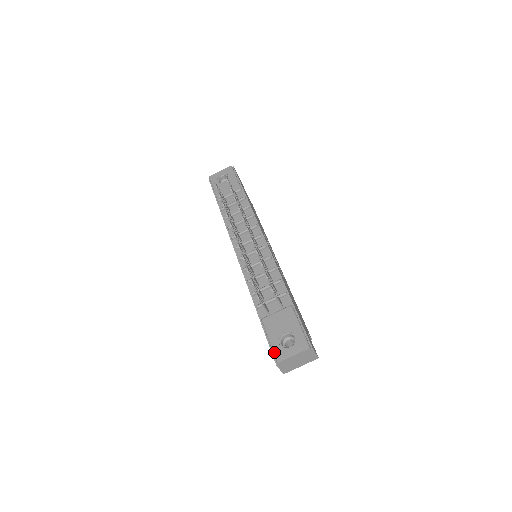
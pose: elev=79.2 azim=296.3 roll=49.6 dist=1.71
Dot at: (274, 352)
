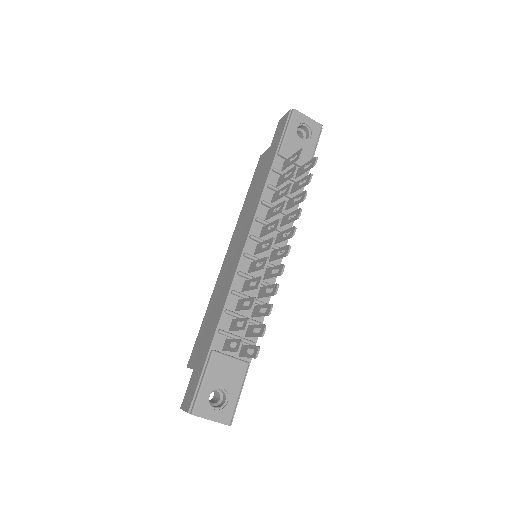
Dot at: (198, 400)
